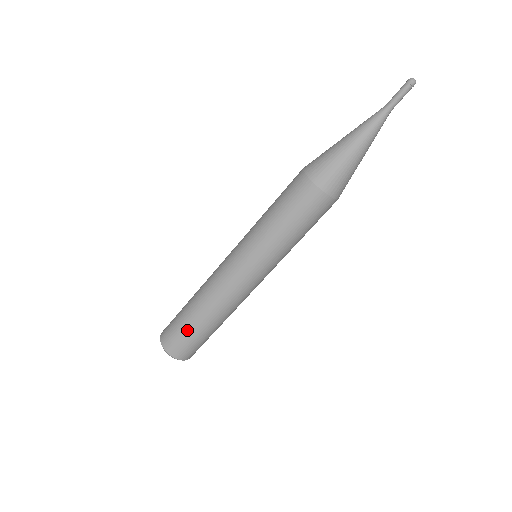
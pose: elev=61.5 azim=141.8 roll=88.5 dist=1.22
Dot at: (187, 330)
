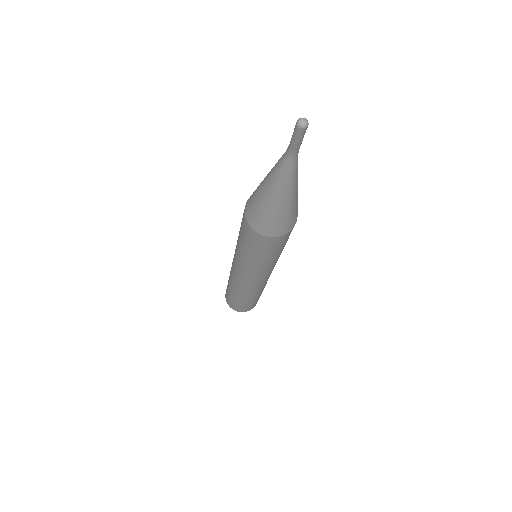
Dot at: (238, 303)
